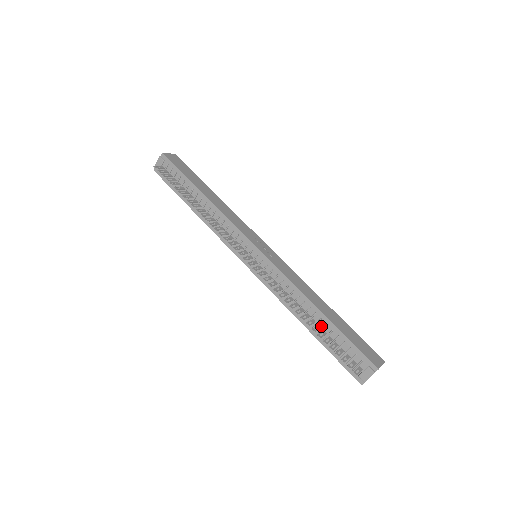
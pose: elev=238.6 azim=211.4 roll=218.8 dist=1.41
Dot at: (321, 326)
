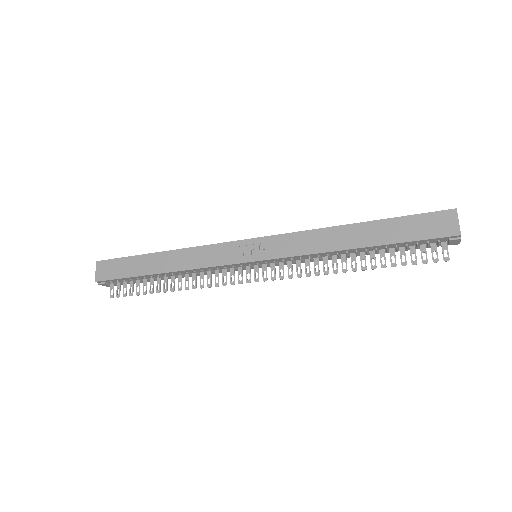
Dot at: (373, 251)
